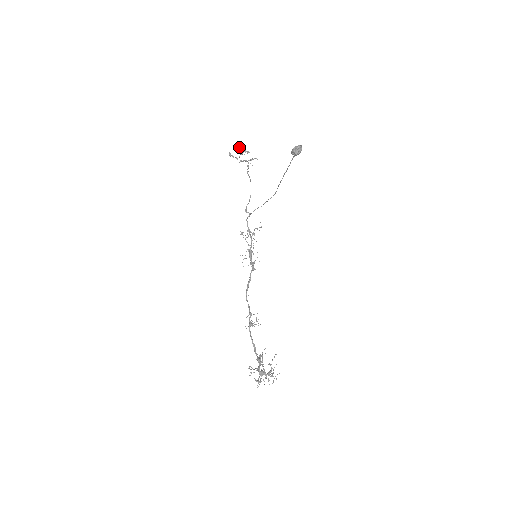
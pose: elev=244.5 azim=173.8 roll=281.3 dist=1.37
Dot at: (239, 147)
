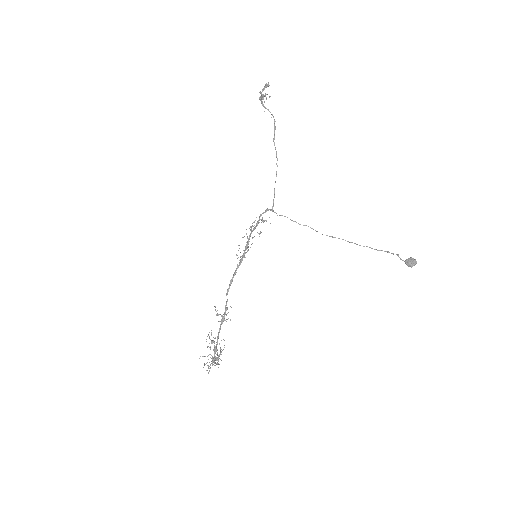
Dot at: occluded
